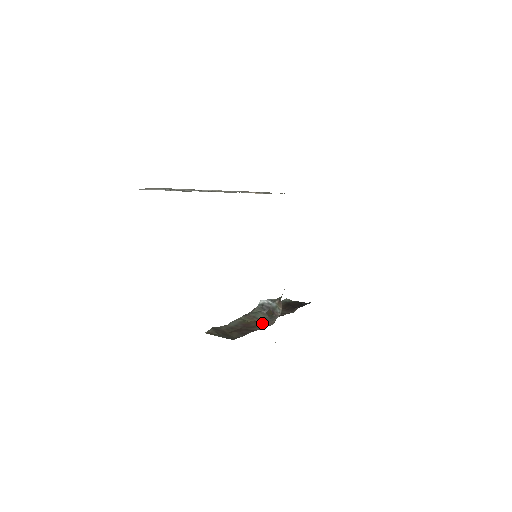
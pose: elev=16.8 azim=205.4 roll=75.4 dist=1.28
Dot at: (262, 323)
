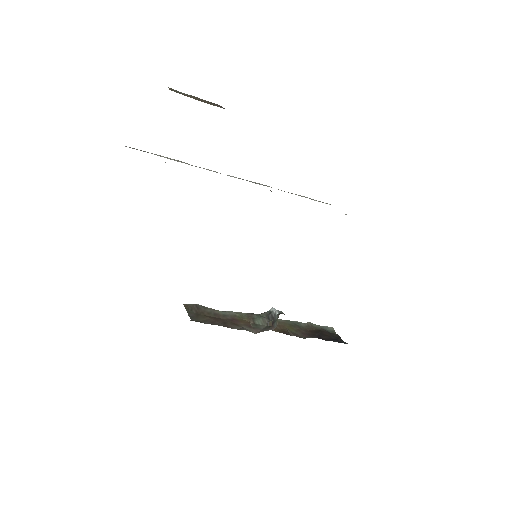
Dot at: (250, 327)
